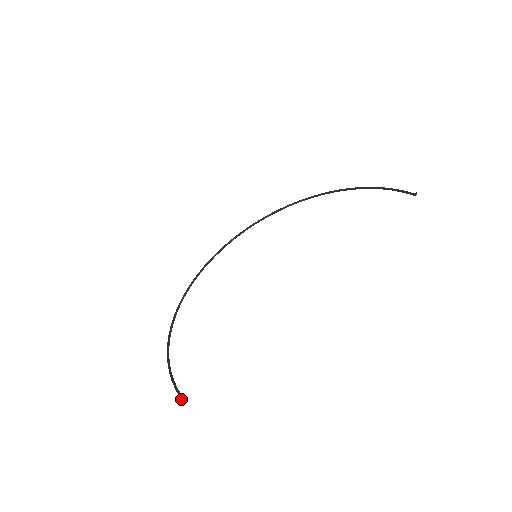
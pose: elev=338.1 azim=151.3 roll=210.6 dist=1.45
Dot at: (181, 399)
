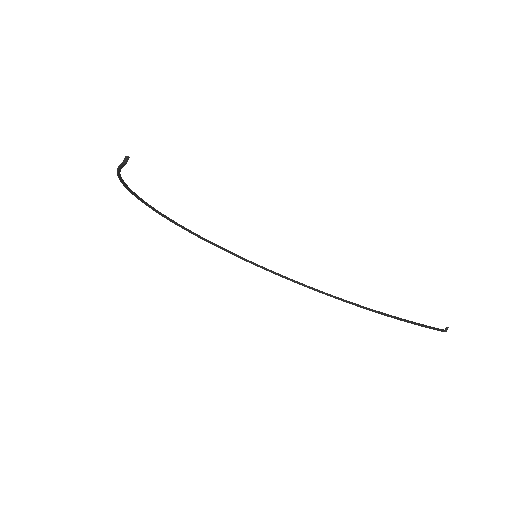
Dot at: (124, 161)
